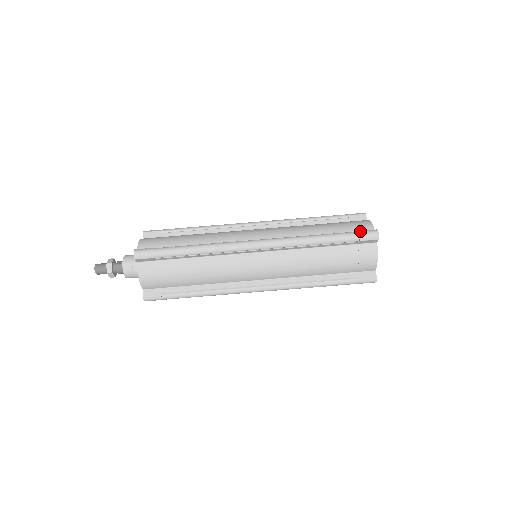
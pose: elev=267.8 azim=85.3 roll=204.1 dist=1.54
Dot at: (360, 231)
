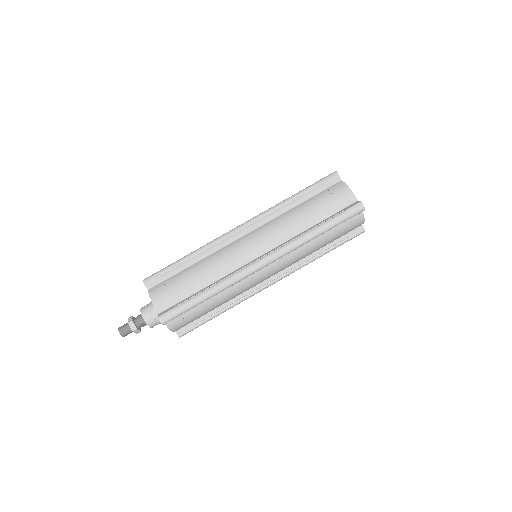
Dot at: occluded
